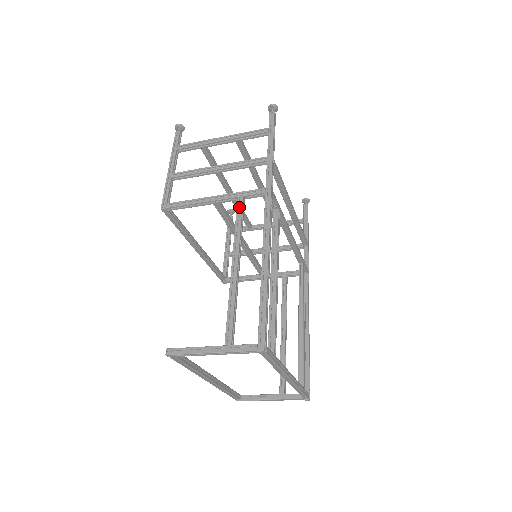
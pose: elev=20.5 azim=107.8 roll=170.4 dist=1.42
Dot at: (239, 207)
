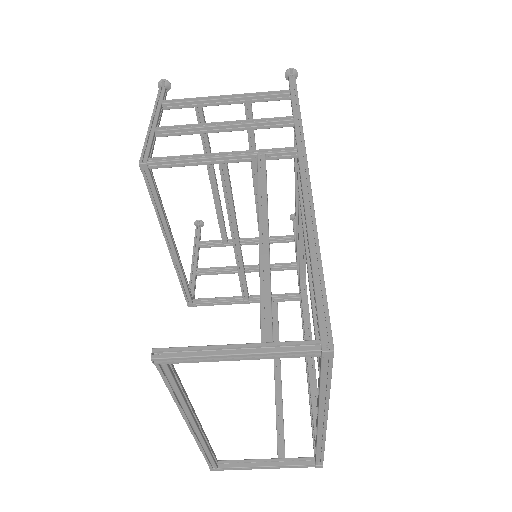
Dot at: (260, 166)
